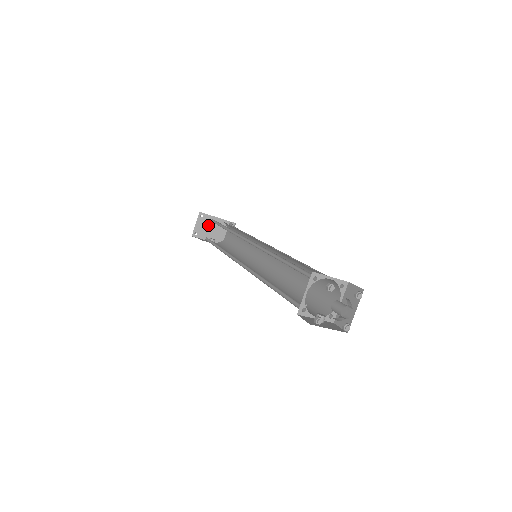
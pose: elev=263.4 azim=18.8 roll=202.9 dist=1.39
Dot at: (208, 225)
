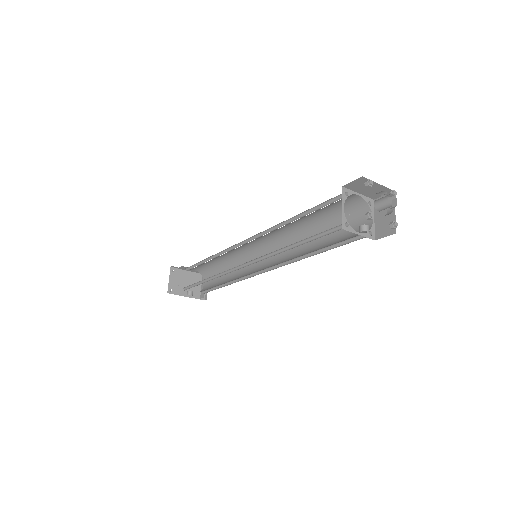
Dot at: (181, 280)
